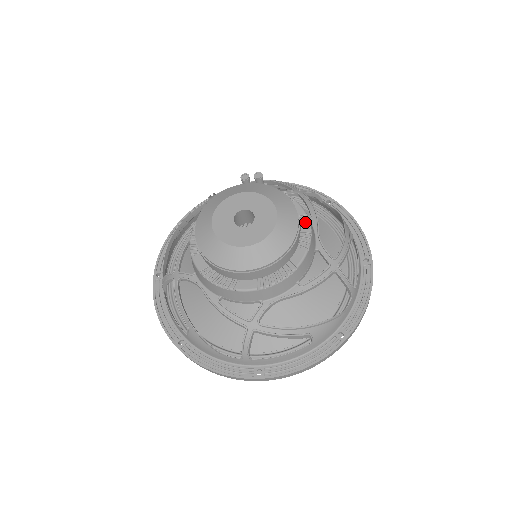
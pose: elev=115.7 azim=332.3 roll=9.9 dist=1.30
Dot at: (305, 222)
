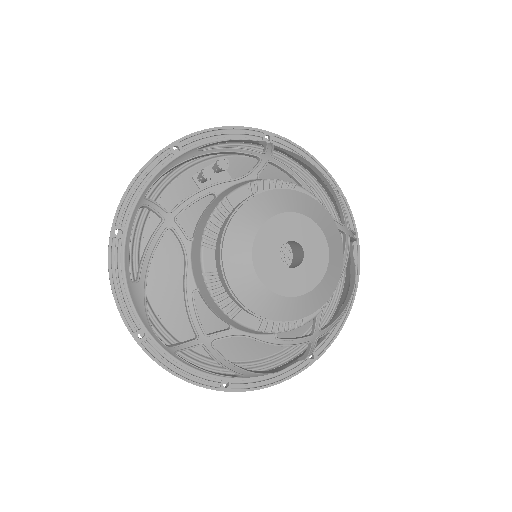
Dot at: occluded
